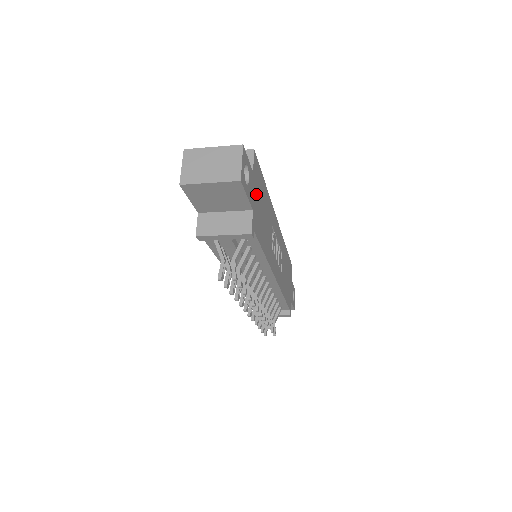
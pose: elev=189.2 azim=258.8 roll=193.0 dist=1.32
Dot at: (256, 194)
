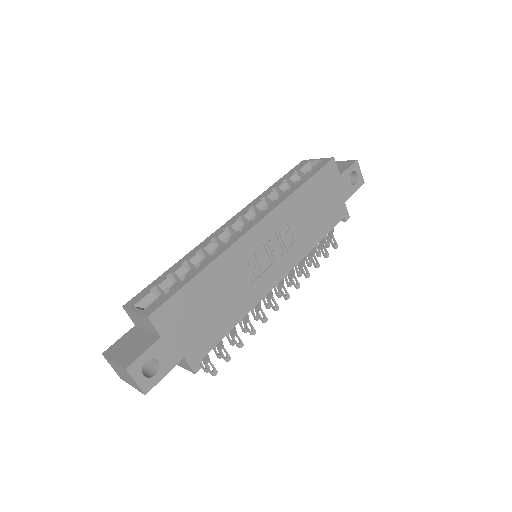
Dot at: (182, 332)
